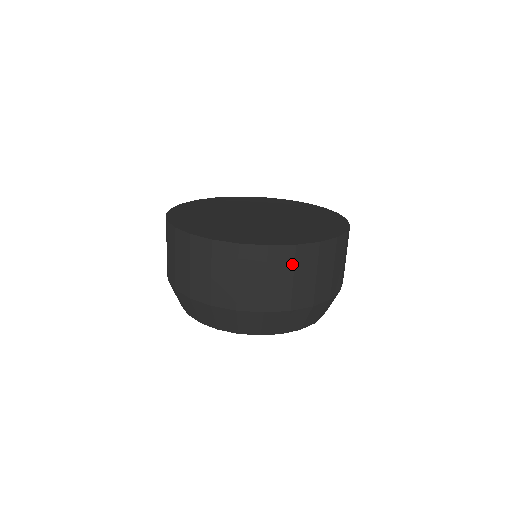
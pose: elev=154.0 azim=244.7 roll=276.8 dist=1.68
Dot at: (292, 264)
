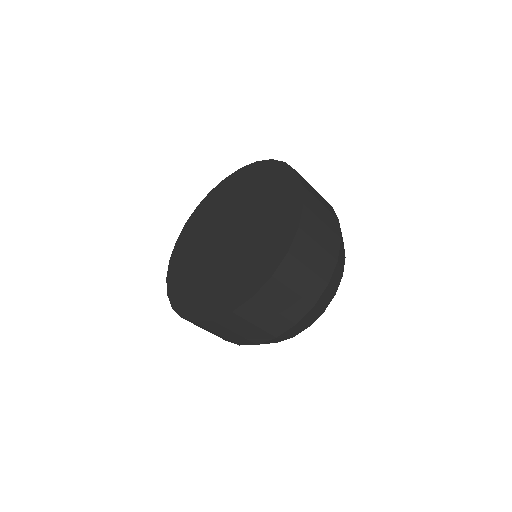
Dot at: (207, 328)
